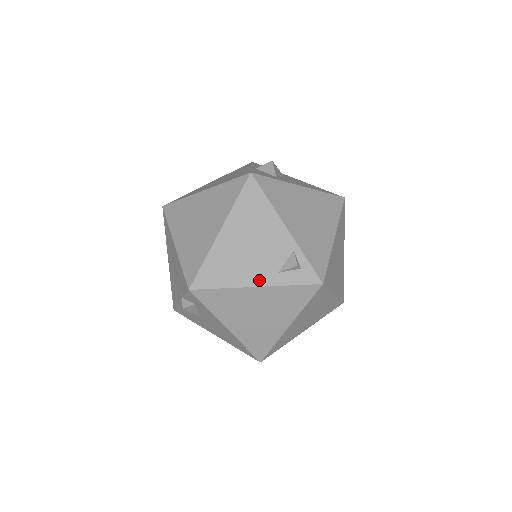
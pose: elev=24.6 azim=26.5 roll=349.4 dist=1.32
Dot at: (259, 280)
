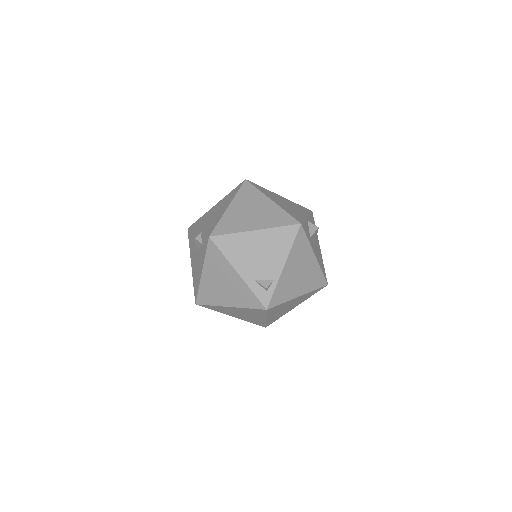
Dot at: (243, 272)
